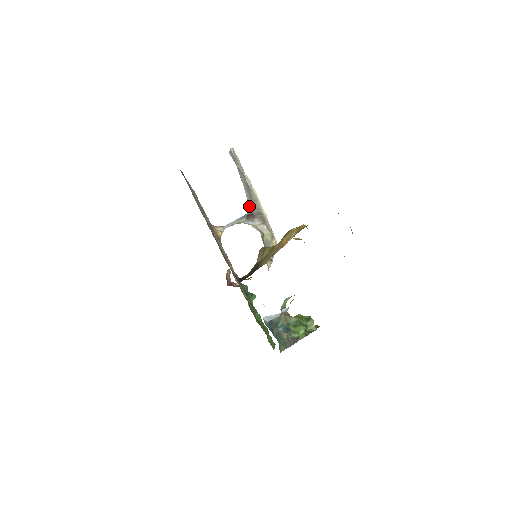
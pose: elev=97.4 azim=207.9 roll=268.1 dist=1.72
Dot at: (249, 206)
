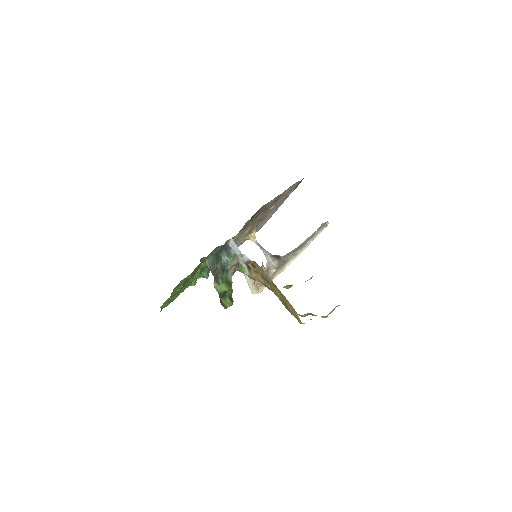
Dot at: occluded
